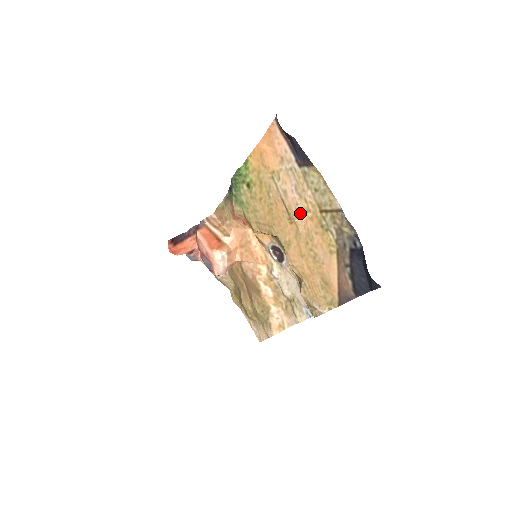
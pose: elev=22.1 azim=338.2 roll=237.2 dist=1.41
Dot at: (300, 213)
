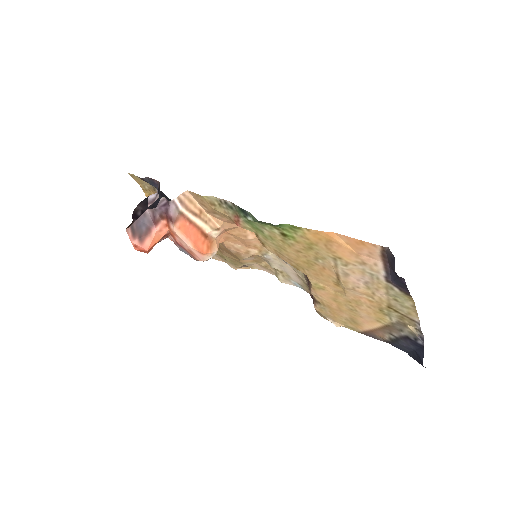
Dot at: (357, 292)
